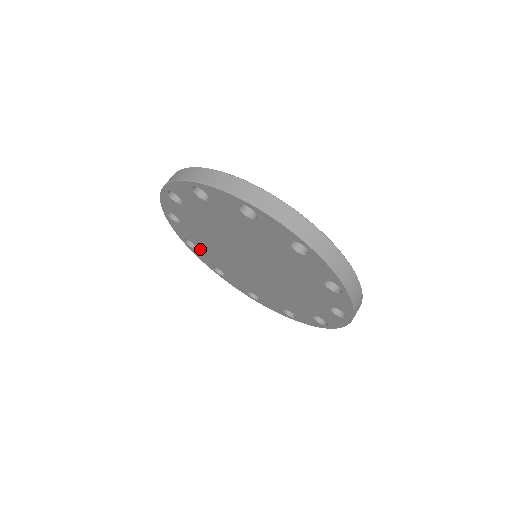
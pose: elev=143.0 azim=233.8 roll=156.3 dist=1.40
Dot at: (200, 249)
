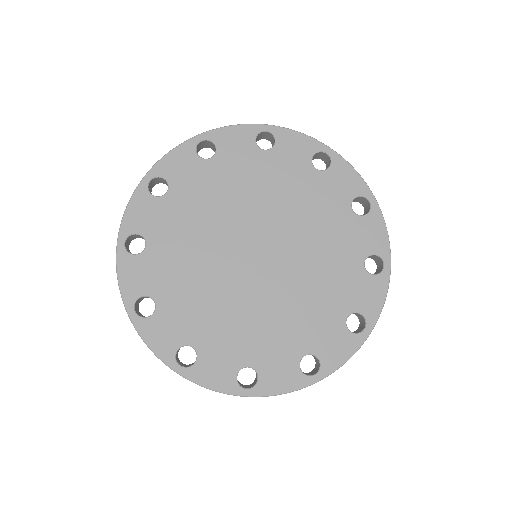
Dot at: occluded
